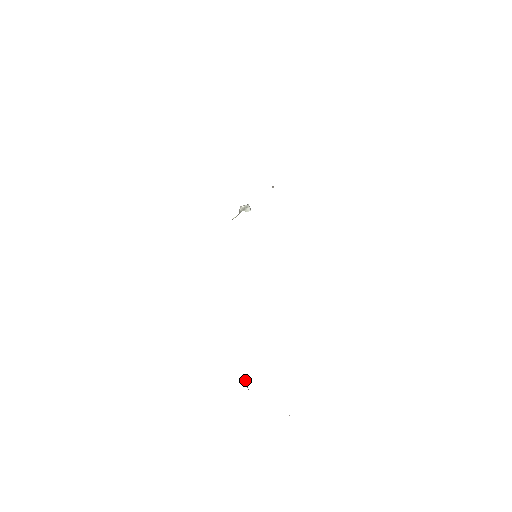
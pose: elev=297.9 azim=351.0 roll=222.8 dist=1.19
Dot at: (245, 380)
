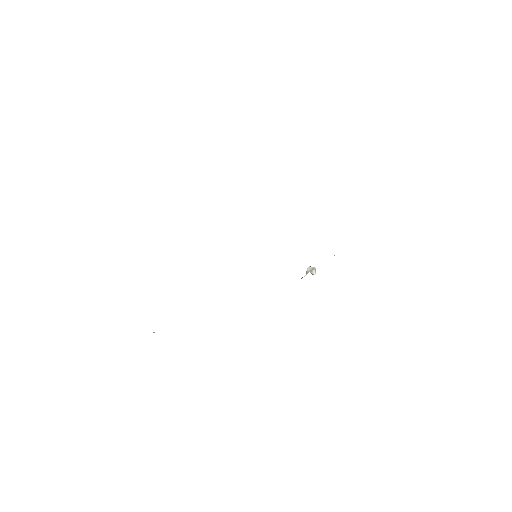
Dot at: occluded
